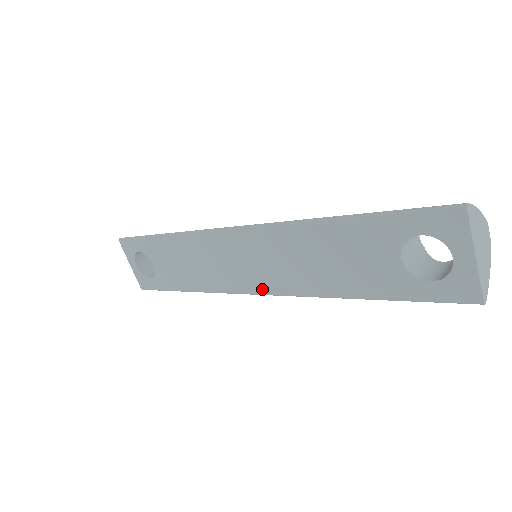
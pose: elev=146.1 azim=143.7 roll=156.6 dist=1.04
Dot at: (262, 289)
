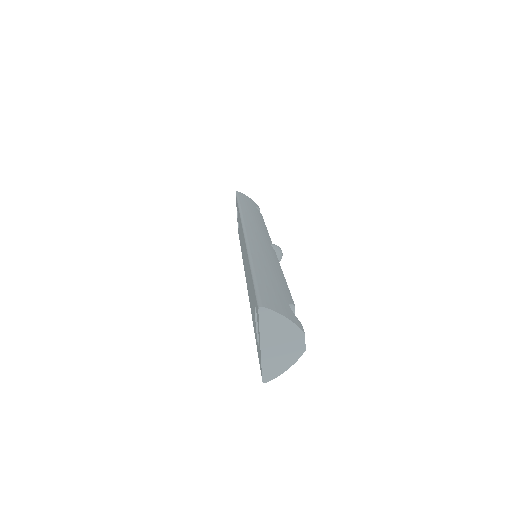
Dot at: (246, 280)
